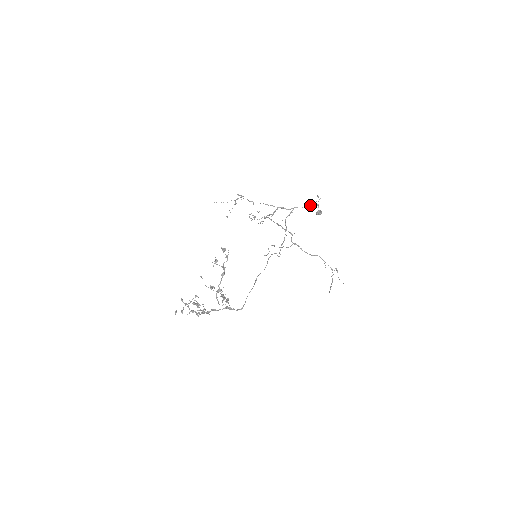
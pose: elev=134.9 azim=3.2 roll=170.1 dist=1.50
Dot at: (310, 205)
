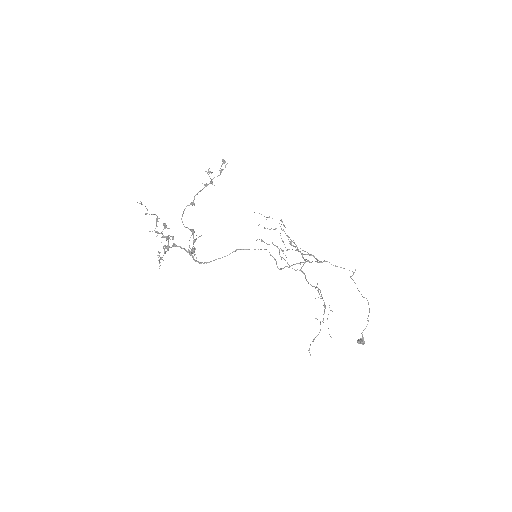
Dot at: occluded
